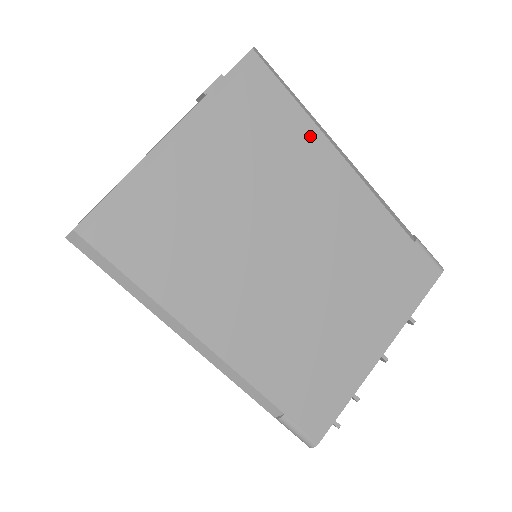
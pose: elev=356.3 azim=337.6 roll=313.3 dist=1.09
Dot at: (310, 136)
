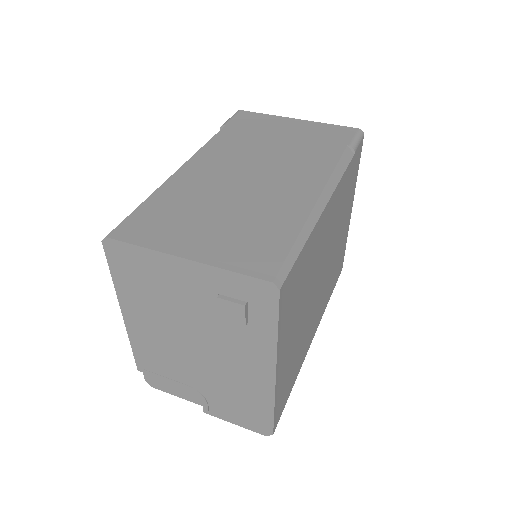
Dot at: (313, 238)
